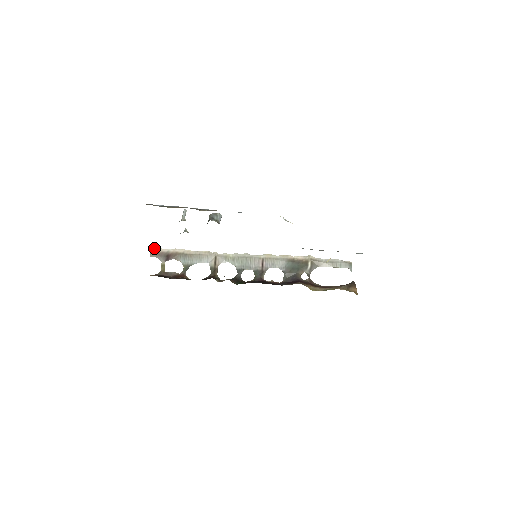
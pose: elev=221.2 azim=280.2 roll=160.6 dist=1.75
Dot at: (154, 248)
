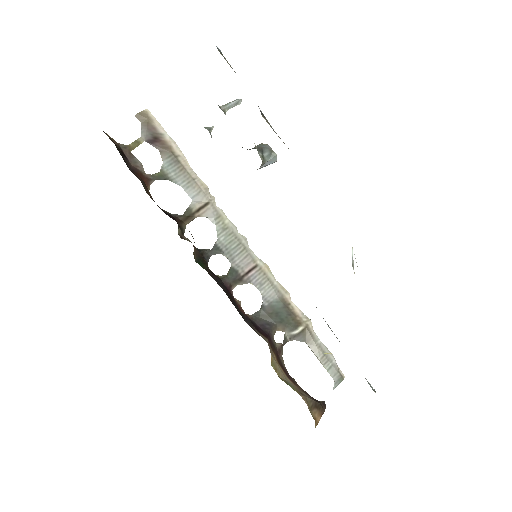
Dot at: occluded
